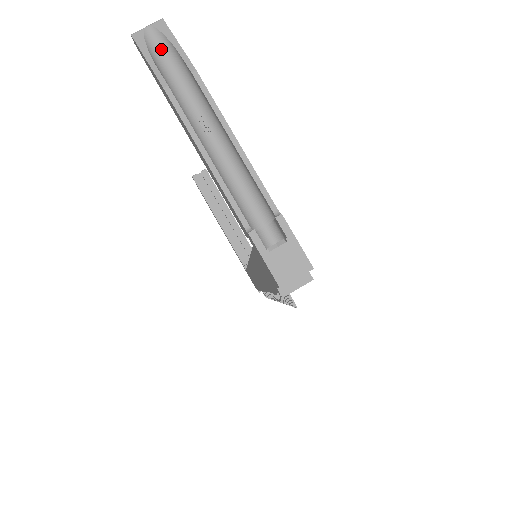
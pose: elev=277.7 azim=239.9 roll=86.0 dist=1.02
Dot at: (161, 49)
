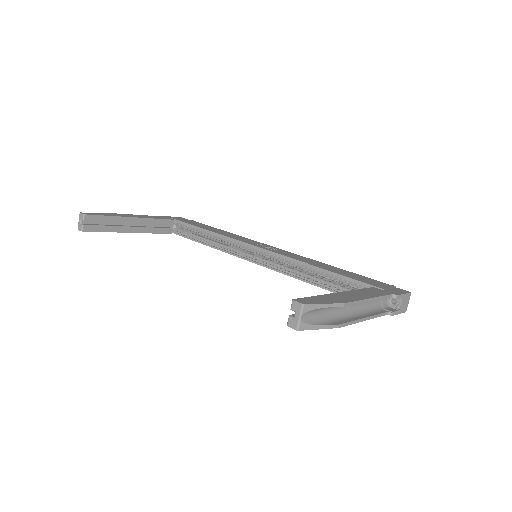
Dot at: (313, 314)
